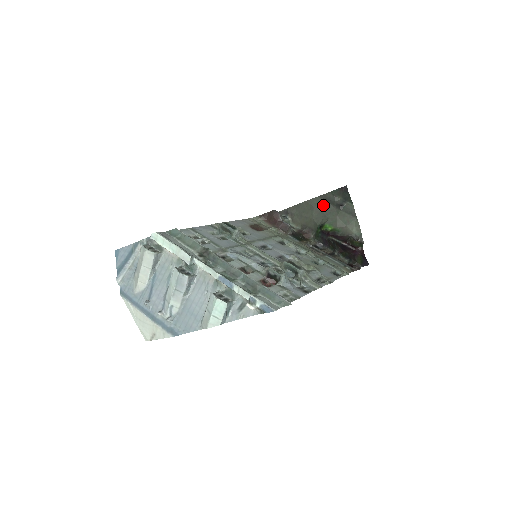
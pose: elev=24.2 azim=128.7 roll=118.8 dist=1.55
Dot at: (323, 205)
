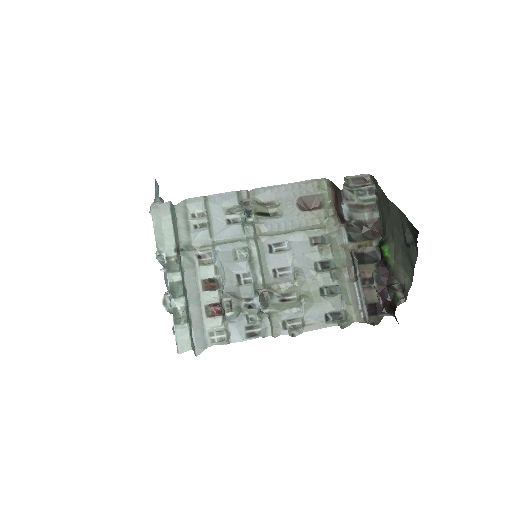
Dot at: (397, 222)
